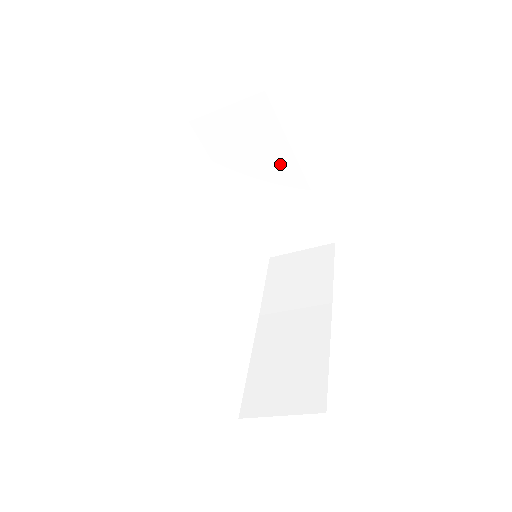
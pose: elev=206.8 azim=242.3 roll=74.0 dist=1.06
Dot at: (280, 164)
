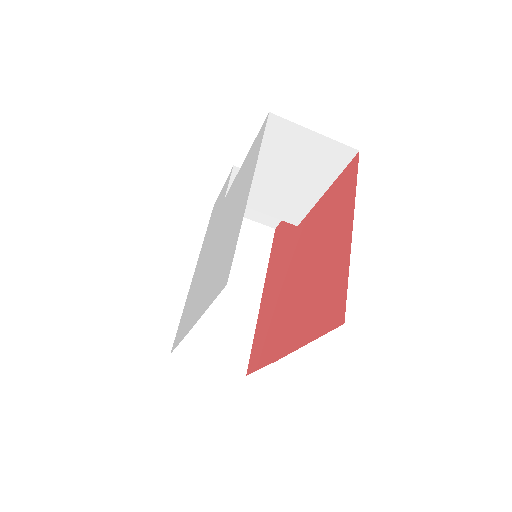
Dot at: (251, 275)
